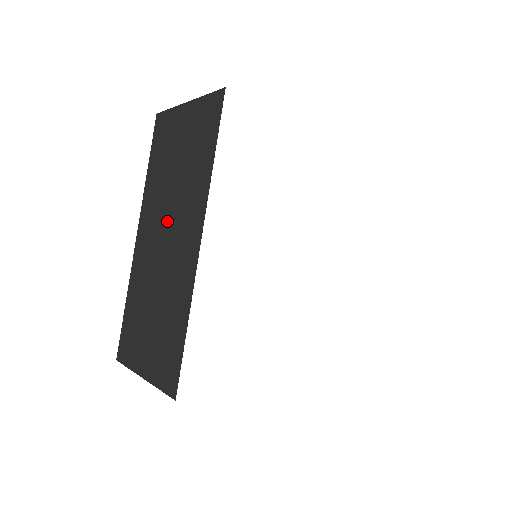
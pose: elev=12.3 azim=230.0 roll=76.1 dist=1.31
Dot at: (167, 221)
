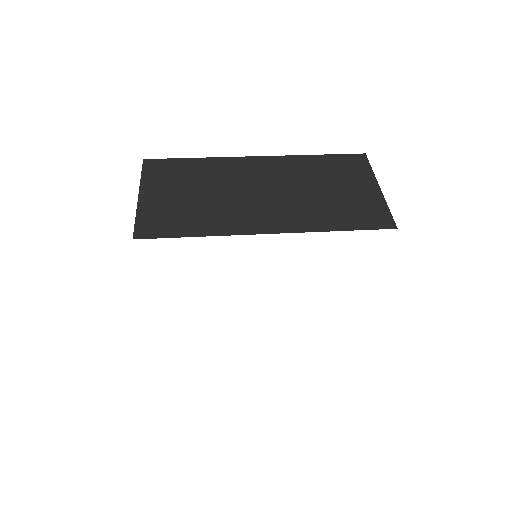
Dot at: occluded
